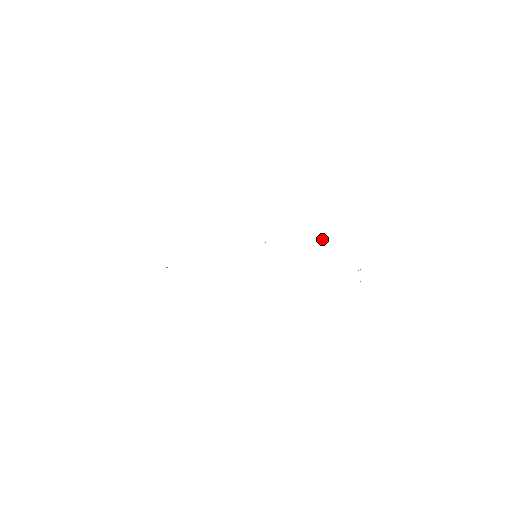
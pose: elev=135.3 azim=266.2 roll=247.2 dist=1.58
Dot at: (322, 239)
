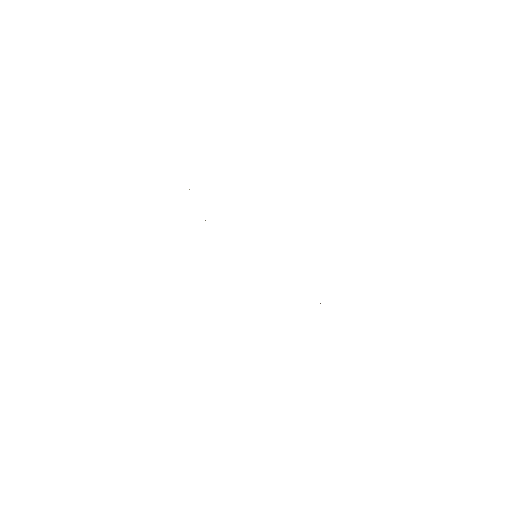
Dot at: occluded
